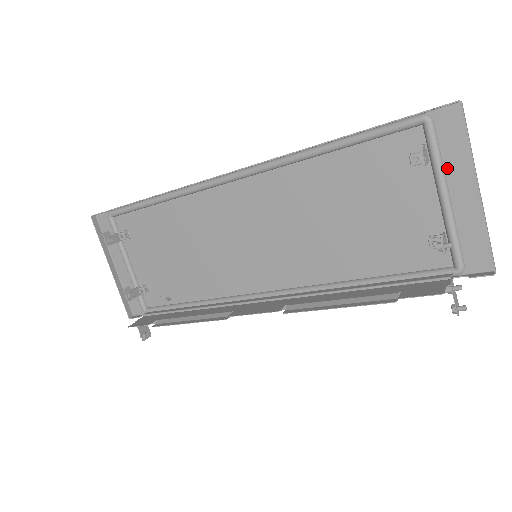
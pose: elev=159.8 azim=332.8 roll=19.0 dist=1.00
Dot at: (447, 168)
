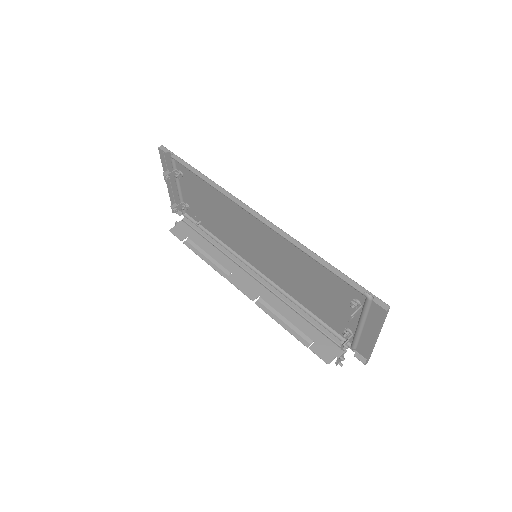
Dot at: (369, 318)
